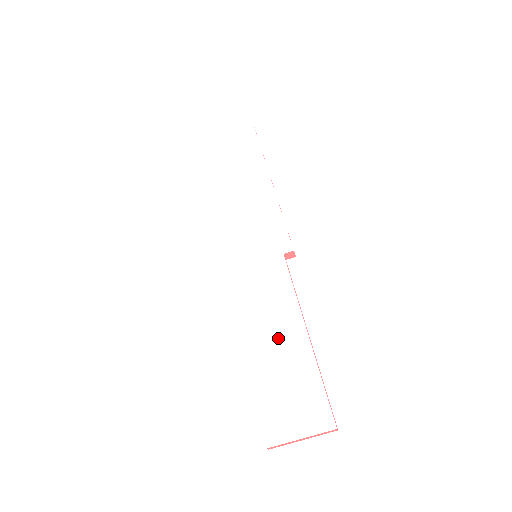
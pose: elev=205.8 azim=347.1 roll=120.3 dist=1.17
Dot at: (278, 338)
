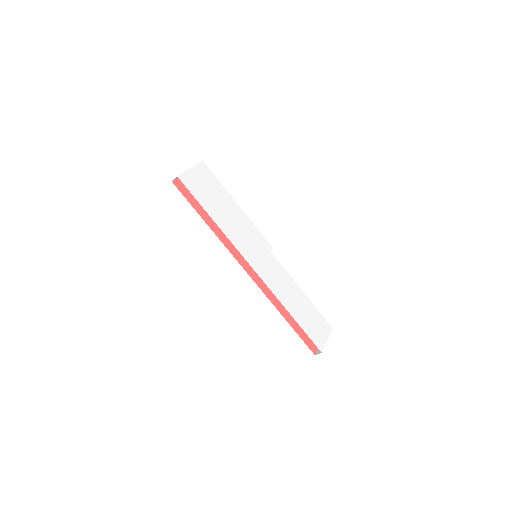
Dot at: (295, 298)
